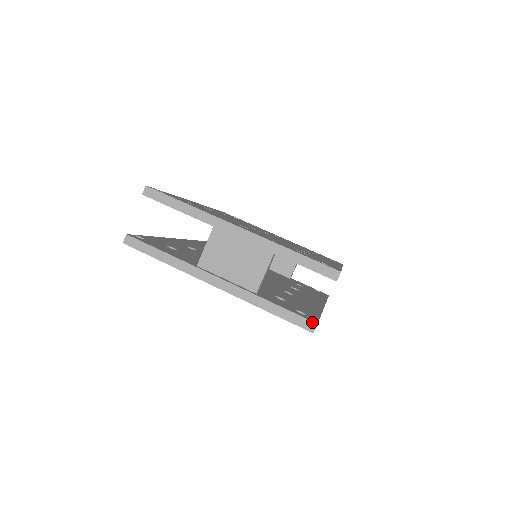
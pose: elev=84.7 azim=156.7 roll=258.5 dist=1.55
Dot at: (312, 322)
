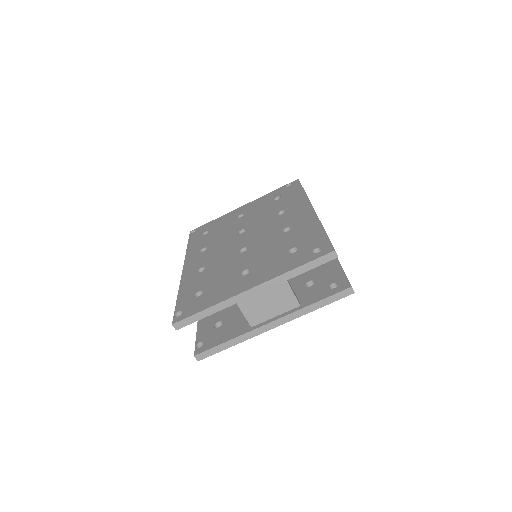
Dot at: (348, 289)
